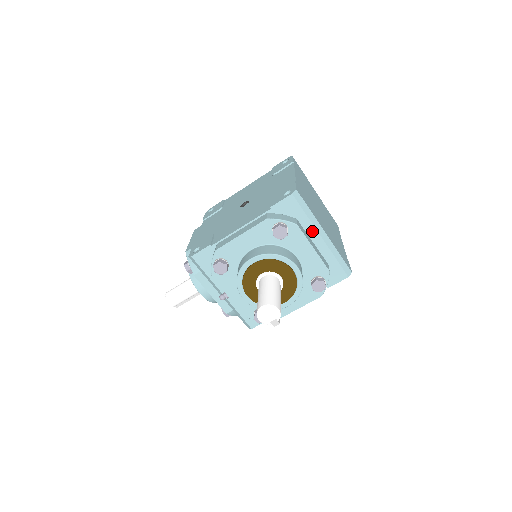
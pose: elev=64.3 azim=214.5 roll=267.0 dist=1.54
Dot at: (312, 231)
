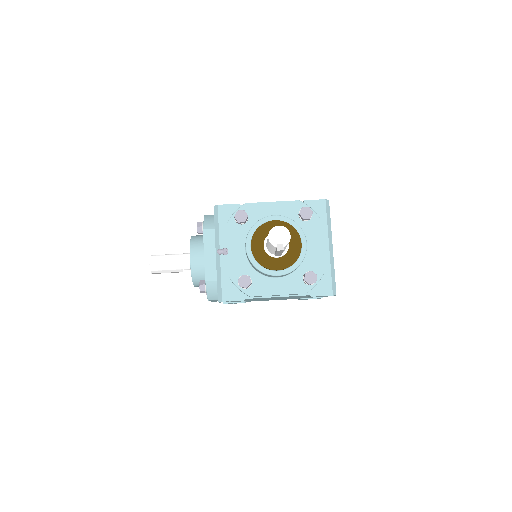
Dot at: (324, 237)
